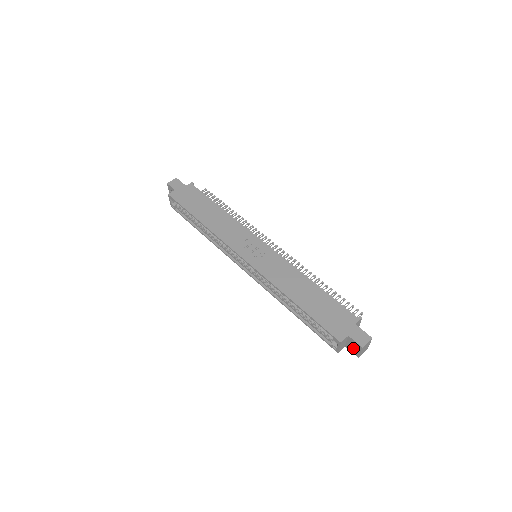
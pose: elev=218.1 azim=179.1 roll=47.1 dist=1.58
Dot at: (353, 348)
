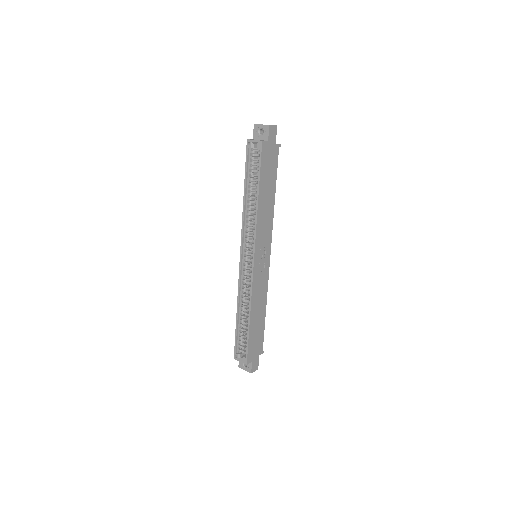
Dot at: (244, 364)
